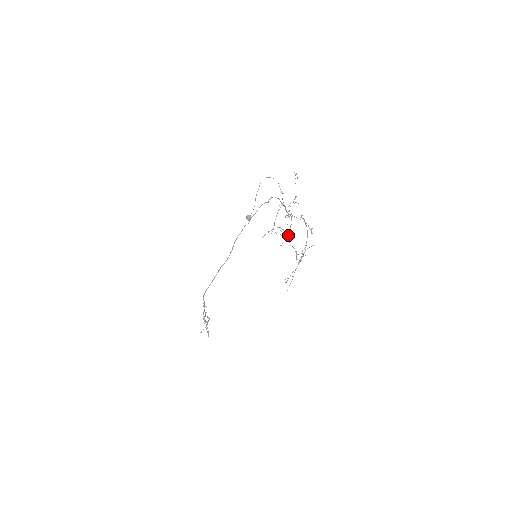
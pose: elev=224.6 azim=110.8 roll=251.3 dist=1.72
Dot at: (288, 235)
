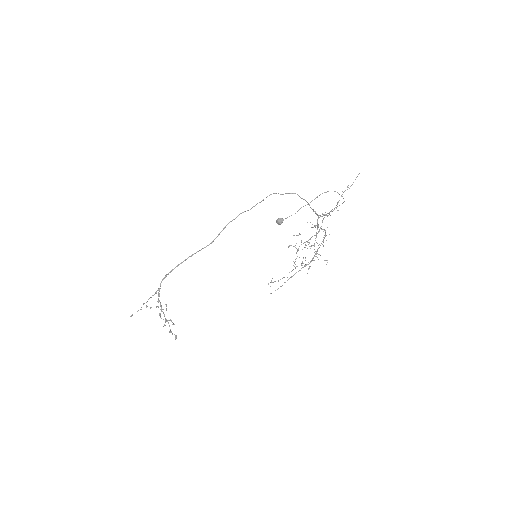
Dot at: occluded
